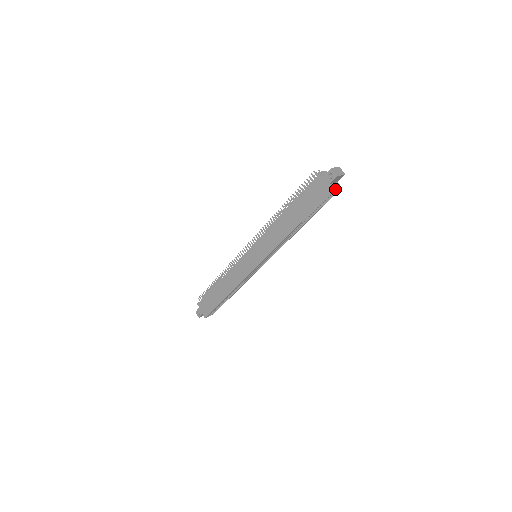
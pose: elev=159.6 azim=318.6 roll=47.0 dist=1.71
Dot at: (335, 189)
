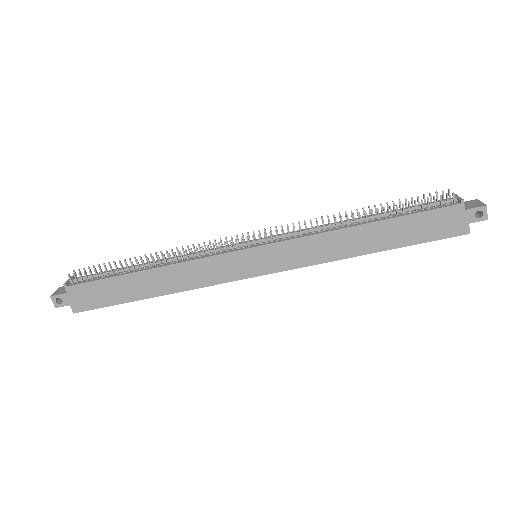
Dot at: (468, 231)
